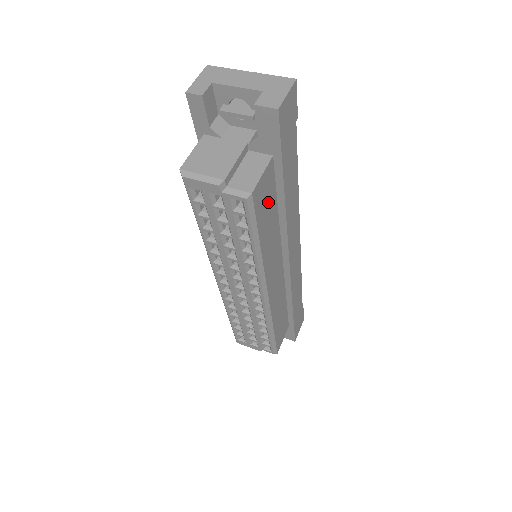
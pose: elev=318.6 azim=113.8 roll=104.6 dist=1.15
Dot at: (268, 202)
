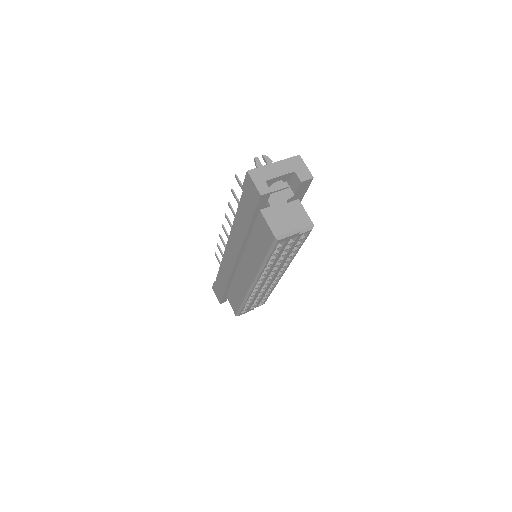
Dot at: occluded
